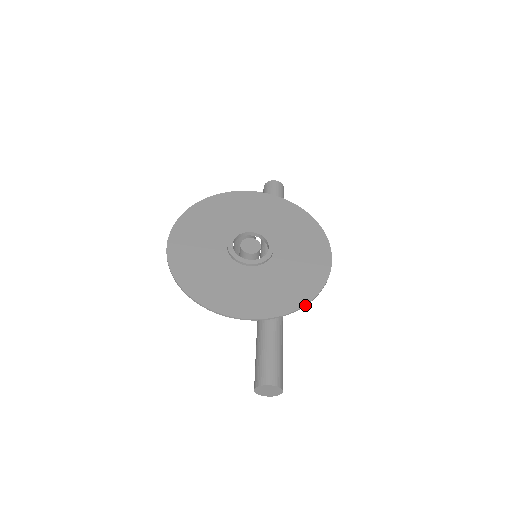
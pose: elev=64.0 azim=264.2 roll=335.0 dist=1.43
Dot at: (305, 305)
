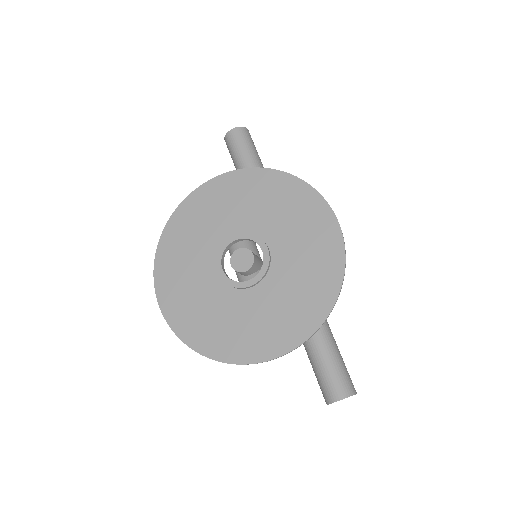
Dot at: occluded
